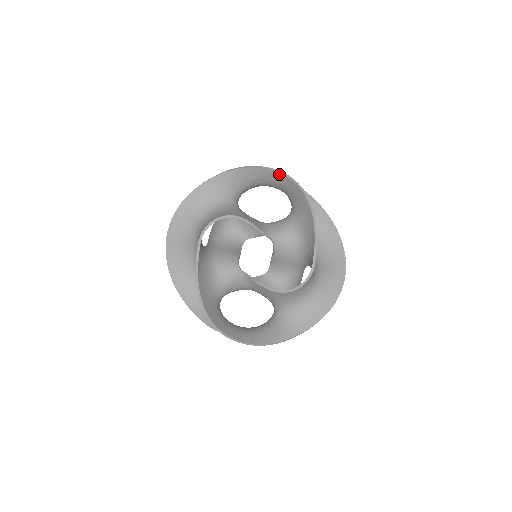
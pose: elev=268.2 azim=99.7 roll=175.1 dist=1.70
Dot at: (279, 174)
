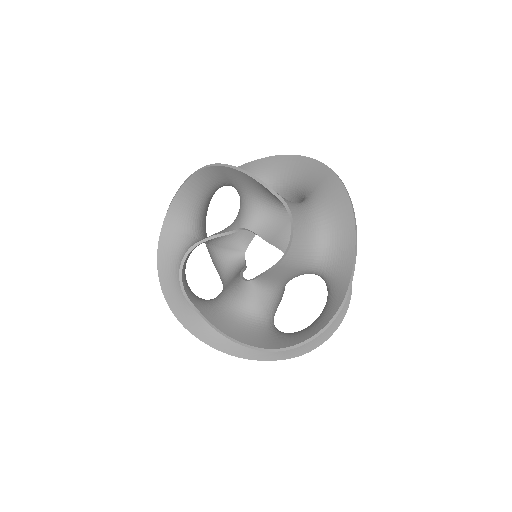
Dot at: (190, 180)
